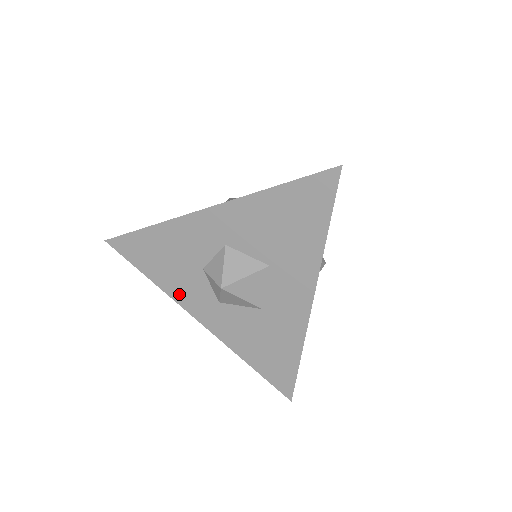
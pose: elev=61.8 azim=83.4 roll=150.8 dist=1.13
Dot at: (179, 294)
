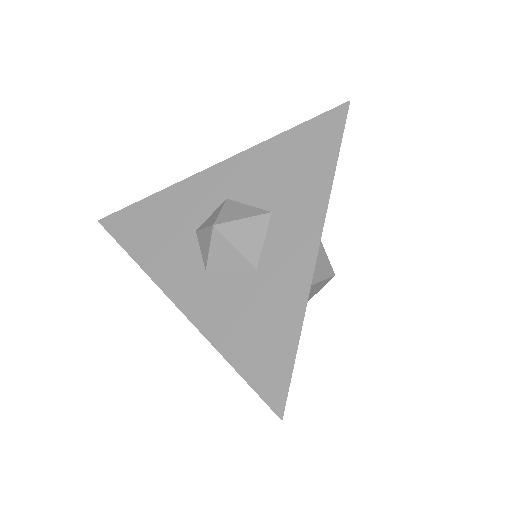
Dot at: (160, 269)
